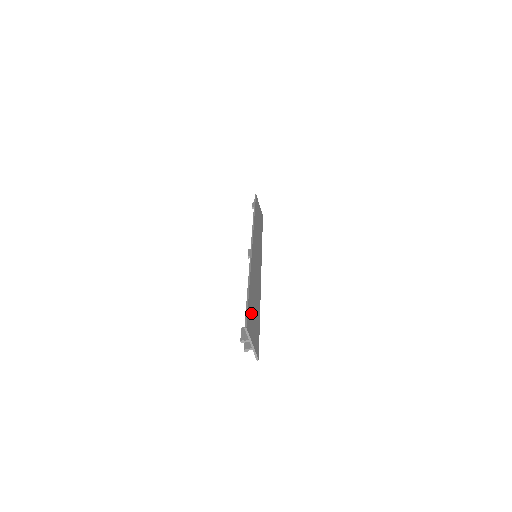
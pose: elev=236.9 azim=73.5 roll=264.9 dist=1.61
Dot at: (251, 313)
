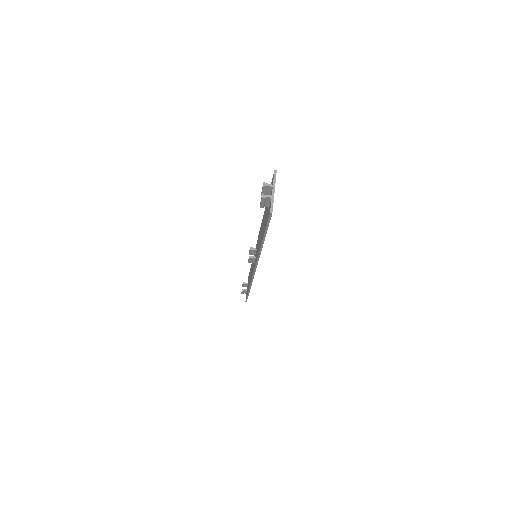
Dot at: occluded
